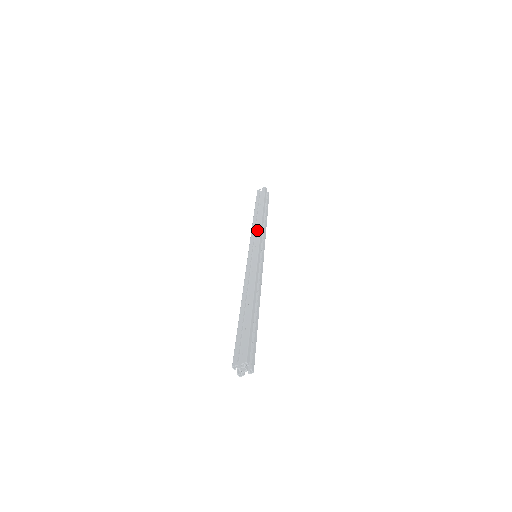
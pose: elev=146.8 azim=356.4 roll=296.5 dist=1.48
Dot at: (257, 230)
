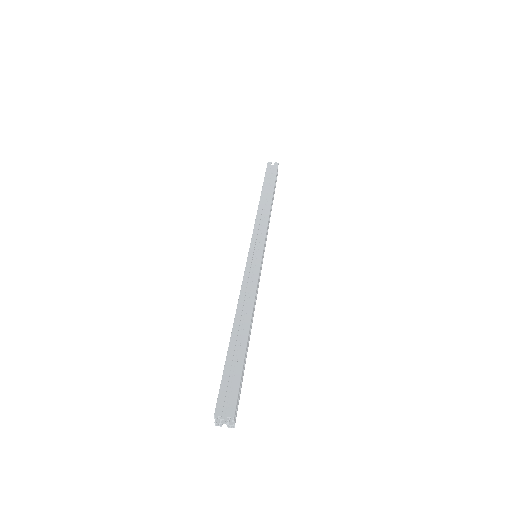
Dot at: (263, 221)
